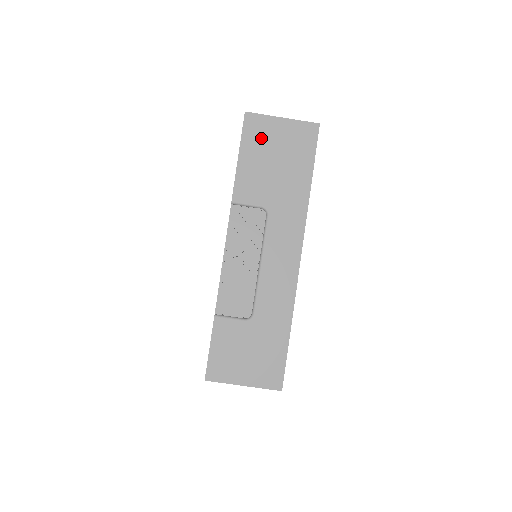
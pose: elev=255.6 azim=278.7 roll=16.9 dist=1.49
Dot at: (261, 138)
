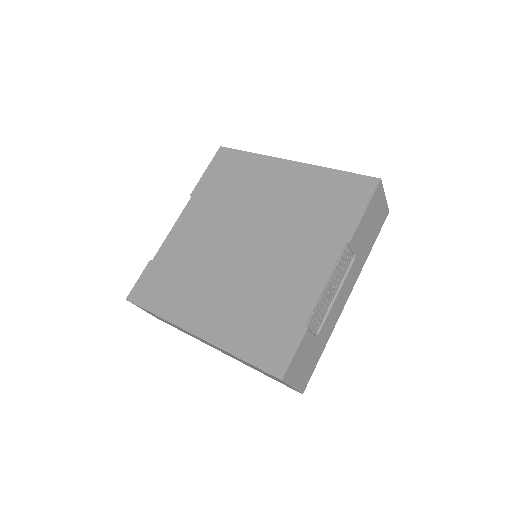
Dot at: (376, 203)
